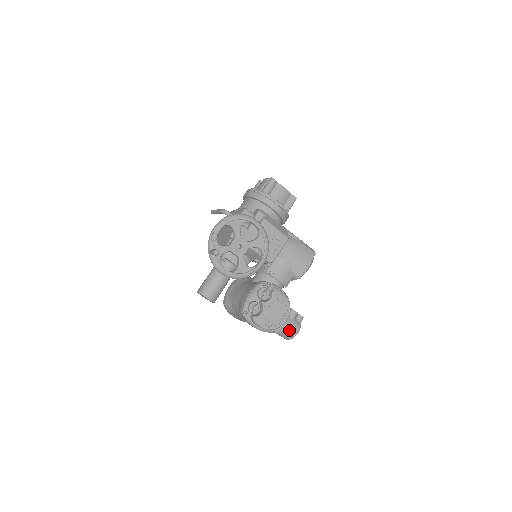
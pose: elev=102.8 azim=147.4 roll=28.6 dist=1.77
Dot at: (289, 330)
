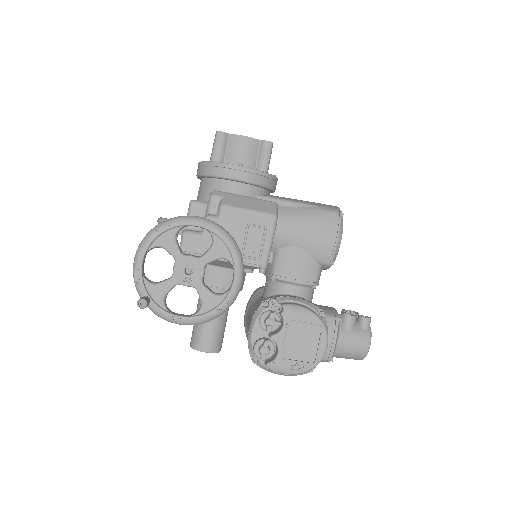
Dot at: (351, 349)
